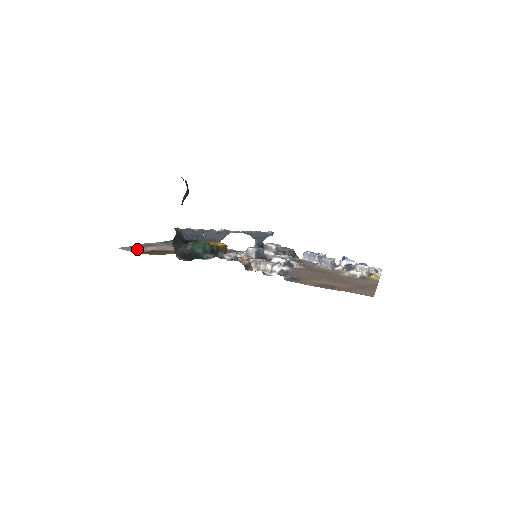
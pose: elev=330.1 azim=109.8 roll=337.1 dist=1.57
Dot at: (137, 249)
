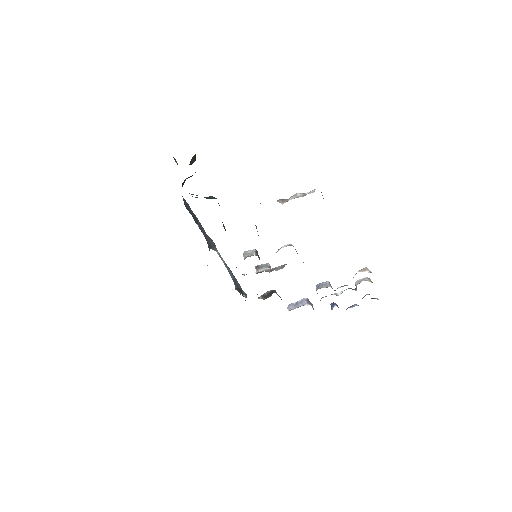
Dot at: occluded
